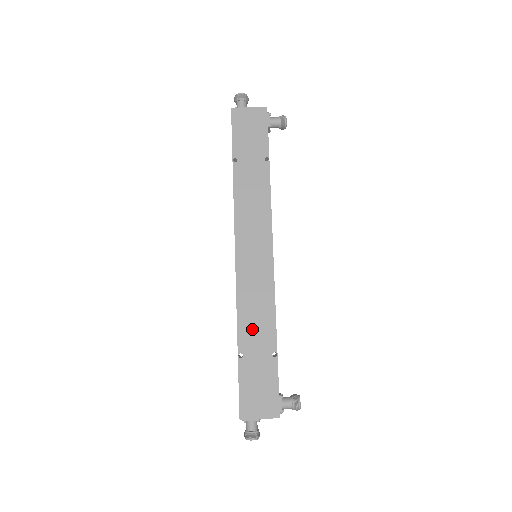
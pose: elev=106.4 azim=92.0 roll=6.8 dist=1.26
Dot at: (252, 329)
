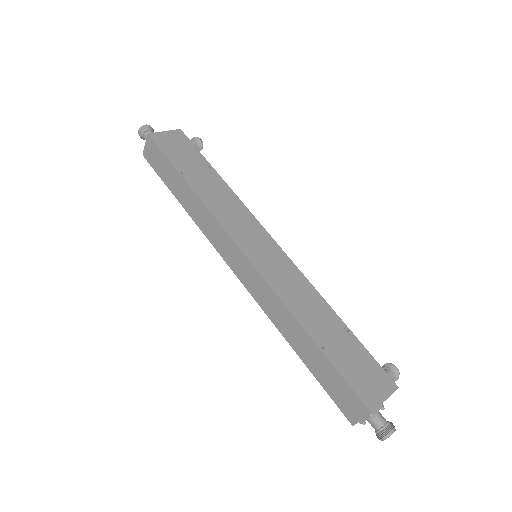
Dot at: (311, 316)
